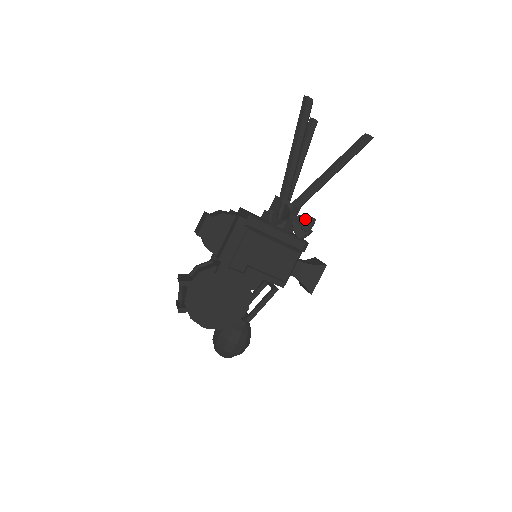
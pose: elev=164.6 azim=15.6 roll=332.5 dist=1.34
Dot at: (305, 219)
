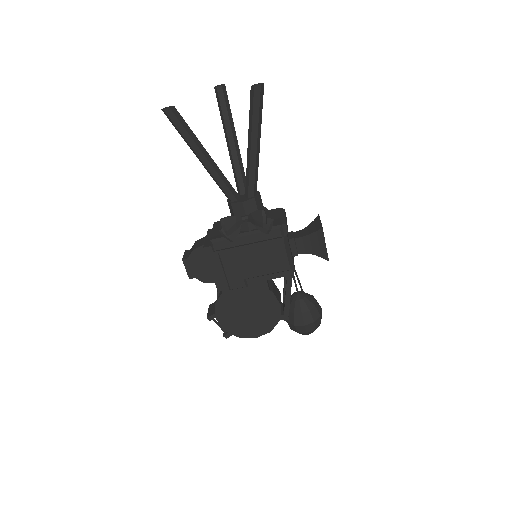
Dot at: (255, 216)
